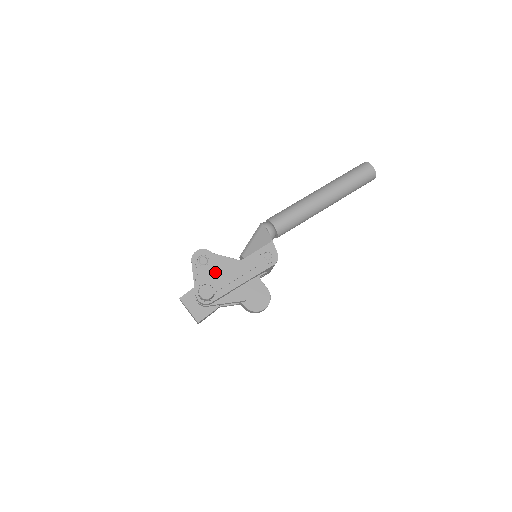
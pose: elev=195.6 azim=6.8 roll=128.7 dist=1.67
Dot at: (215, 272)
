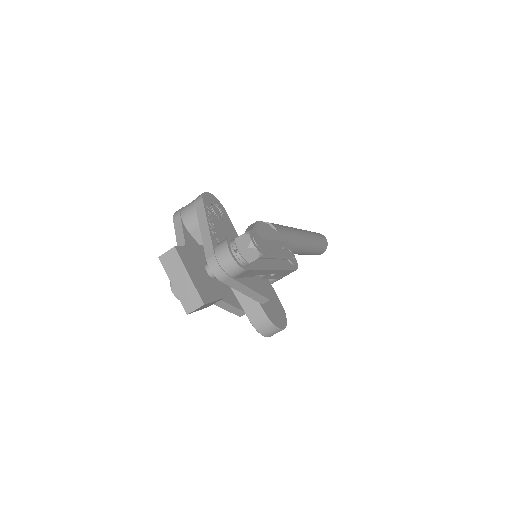
Dot at: occluded
